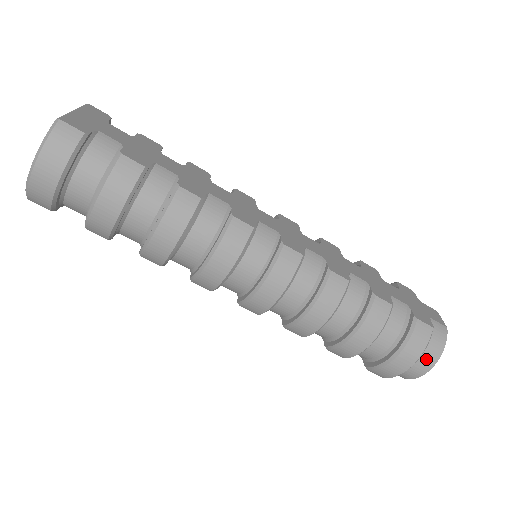
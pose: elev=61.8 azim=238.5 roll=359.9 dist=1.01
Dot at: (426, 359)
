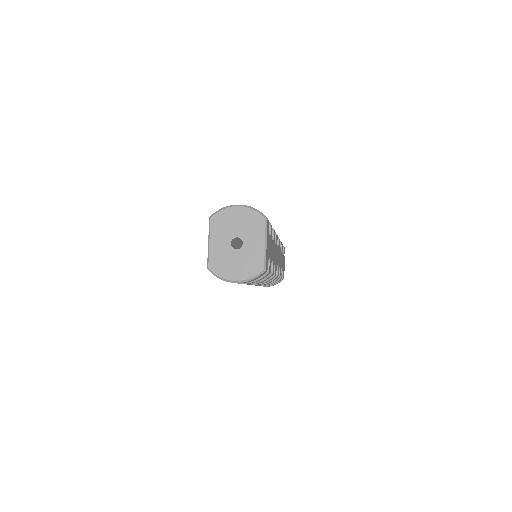
Dot at: occluded
